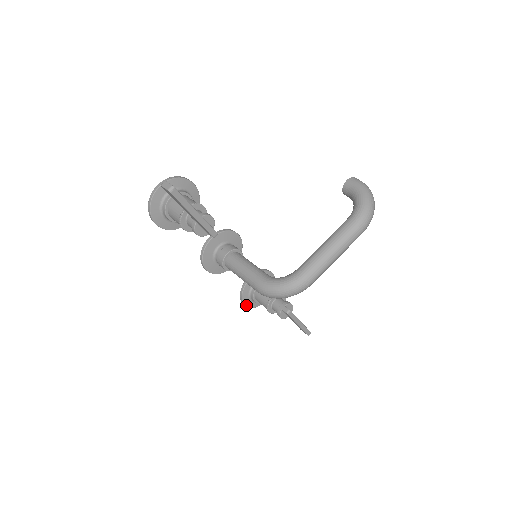
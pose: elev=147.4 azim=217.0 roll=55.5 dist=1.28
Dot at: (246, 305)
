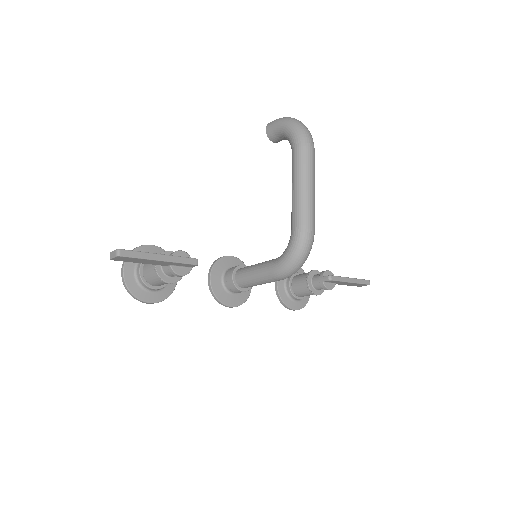
Dot at: (296, 309)
